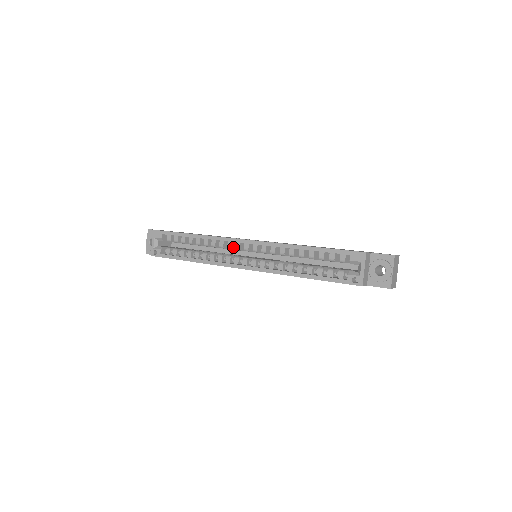
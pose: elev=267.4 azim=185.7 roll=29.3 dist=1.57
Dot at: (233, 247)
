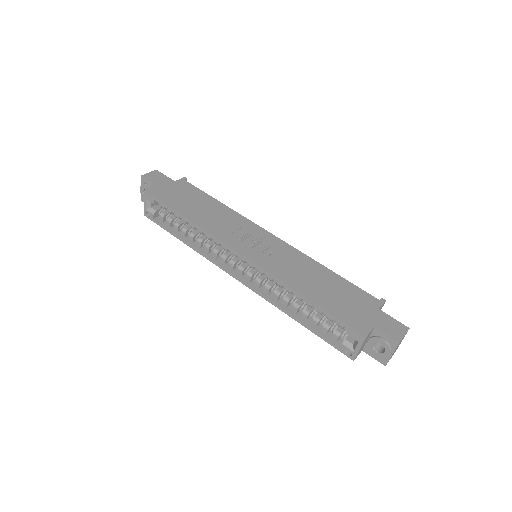
Dot at: occluded
